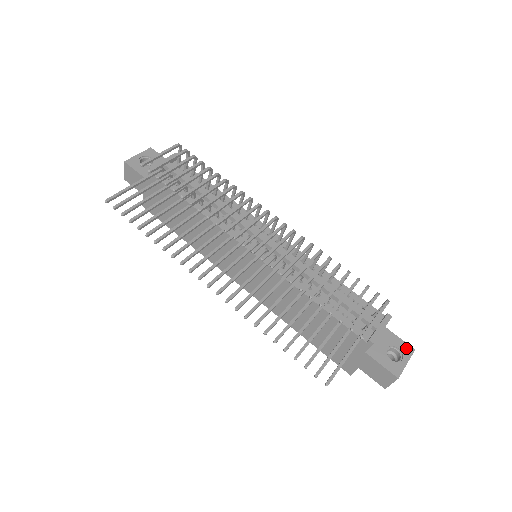
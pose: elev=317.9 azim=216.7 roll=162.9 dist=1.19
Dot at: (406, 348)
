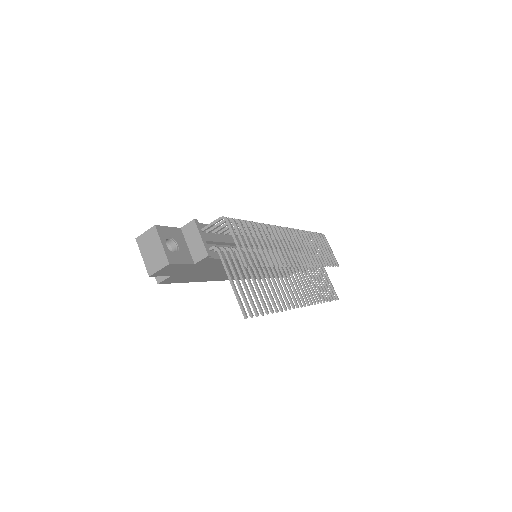
Dot at: occluded
